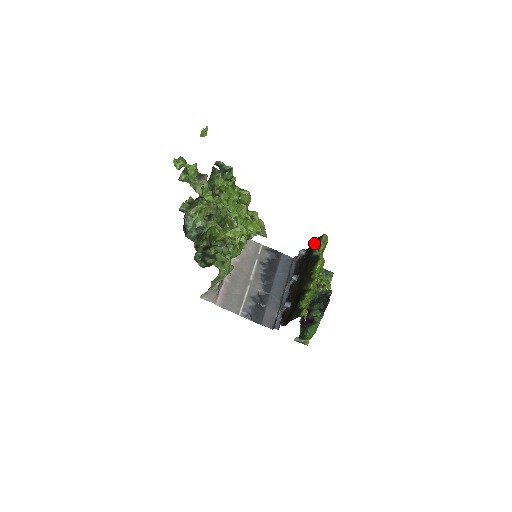
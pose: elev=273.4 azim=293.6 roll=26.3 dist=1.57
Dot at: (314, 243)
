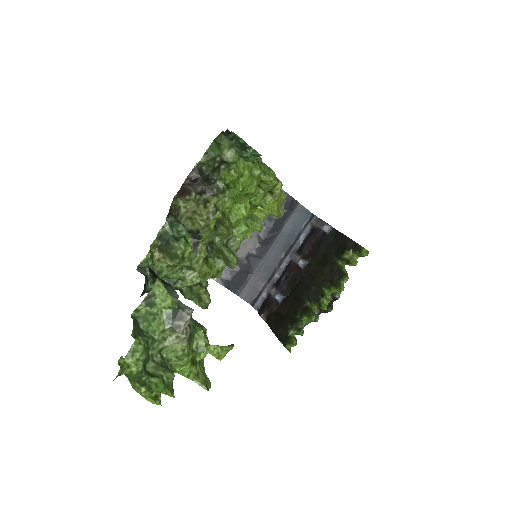
Dot at: (346, 250)
